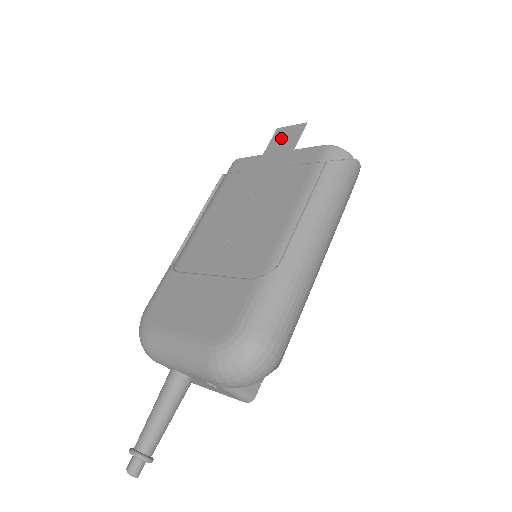
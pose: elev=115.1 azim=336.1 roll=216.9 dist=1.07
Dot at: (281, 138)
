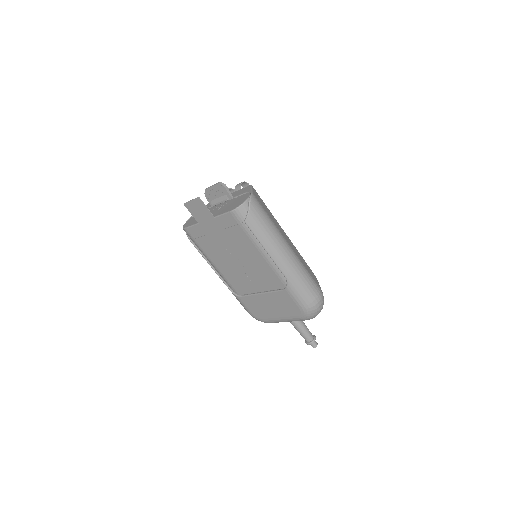
Dot at: (196, 211)
